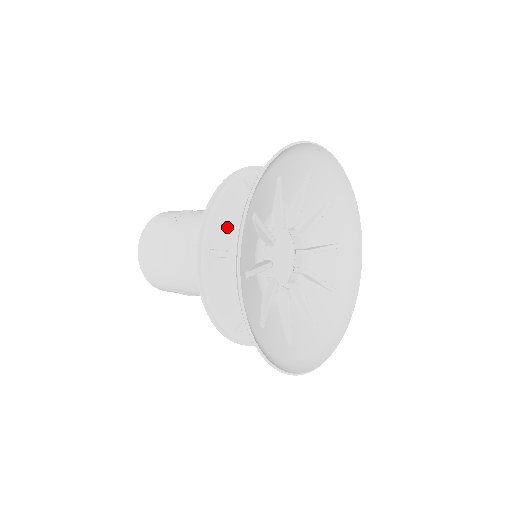
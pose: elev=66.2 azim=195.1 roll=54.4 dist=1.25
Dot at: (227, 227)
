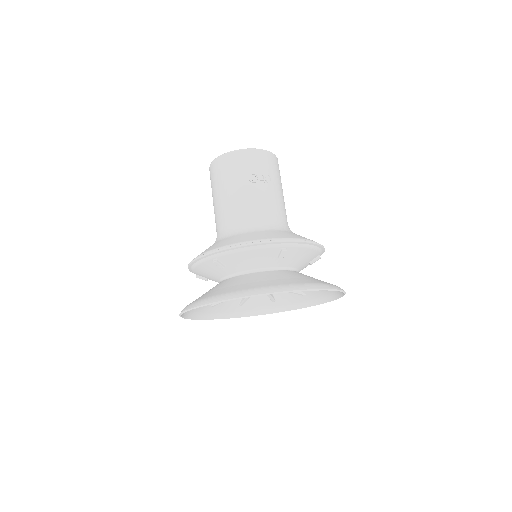
Dot at: (239, 261)
